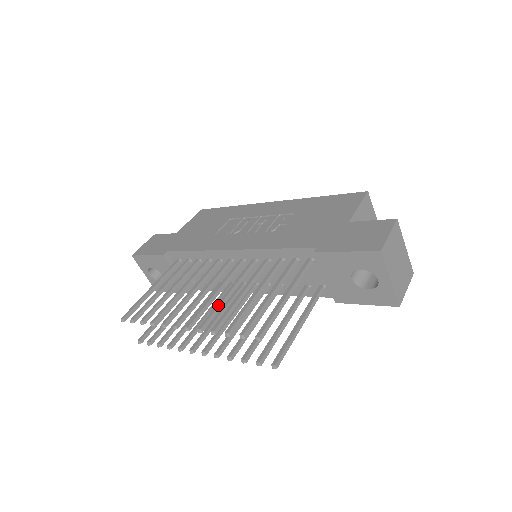
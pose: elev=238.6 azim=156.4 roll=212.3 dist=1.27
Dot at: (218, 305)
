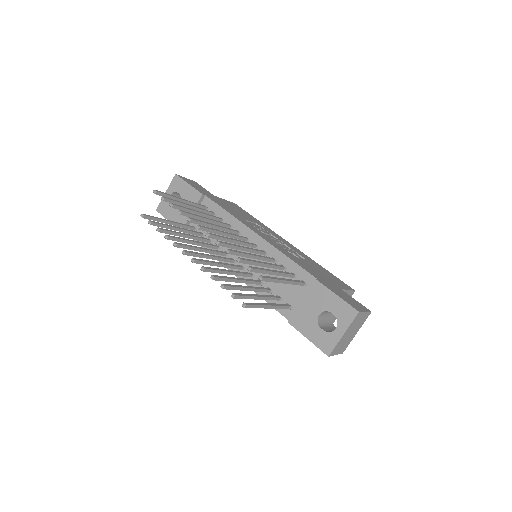
Dot at: (235, 245)
